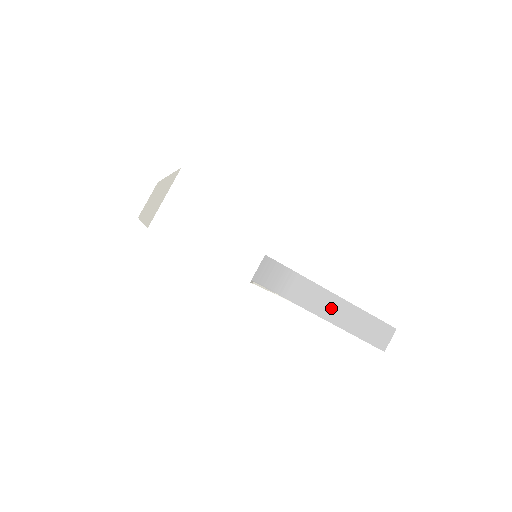
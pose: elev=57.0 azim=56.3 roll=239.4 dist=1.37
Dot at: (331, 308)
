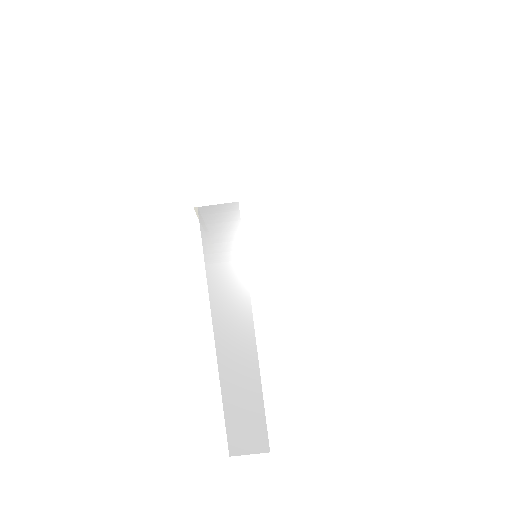
Dot at: (234, 336)
